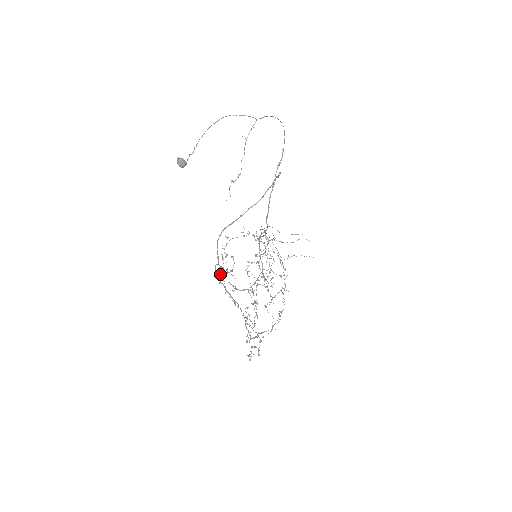
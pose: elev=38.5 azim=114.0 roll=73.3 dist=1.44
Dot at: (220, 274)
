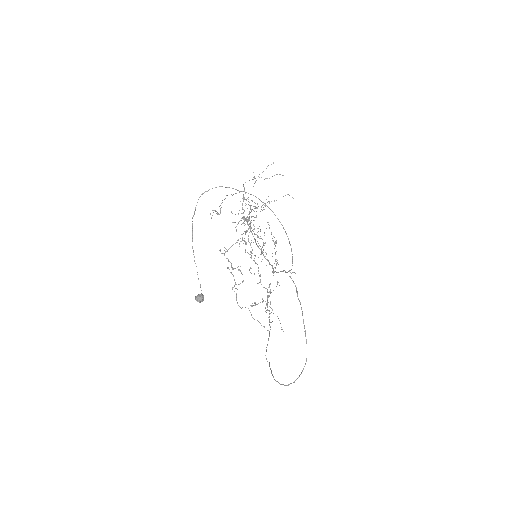
Dot at: (269, 364)
